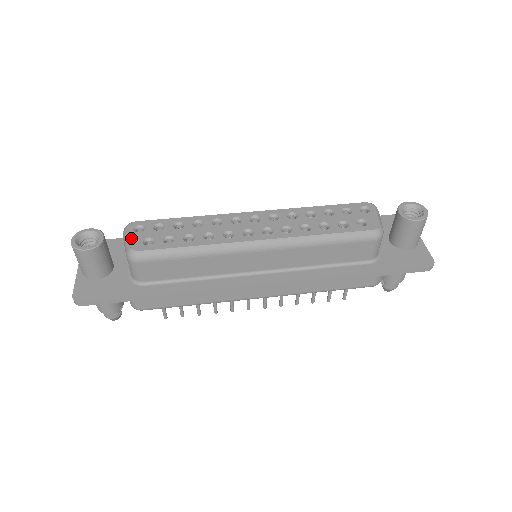
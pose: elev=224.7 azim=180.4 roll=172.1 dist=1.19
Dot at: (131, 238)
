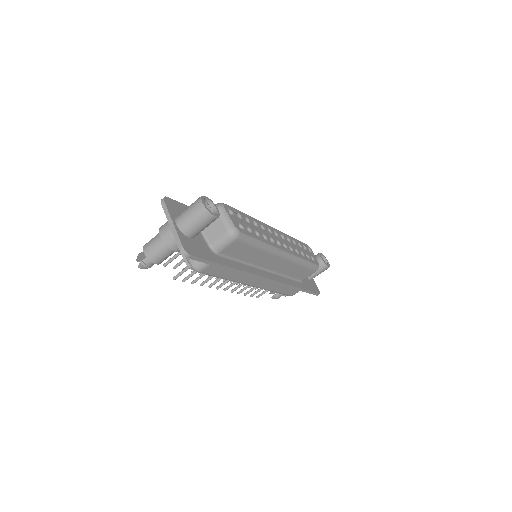
Dot at: (232, 218)
